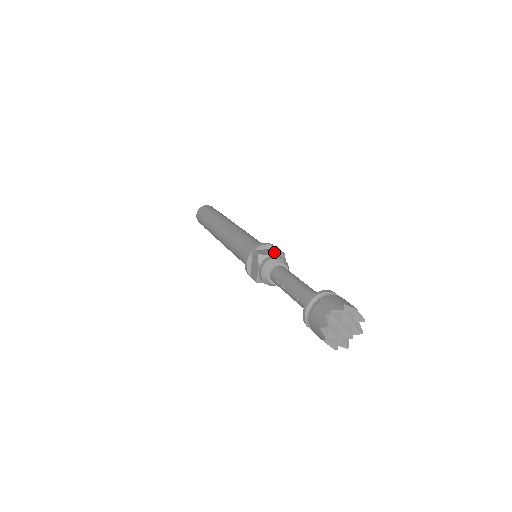
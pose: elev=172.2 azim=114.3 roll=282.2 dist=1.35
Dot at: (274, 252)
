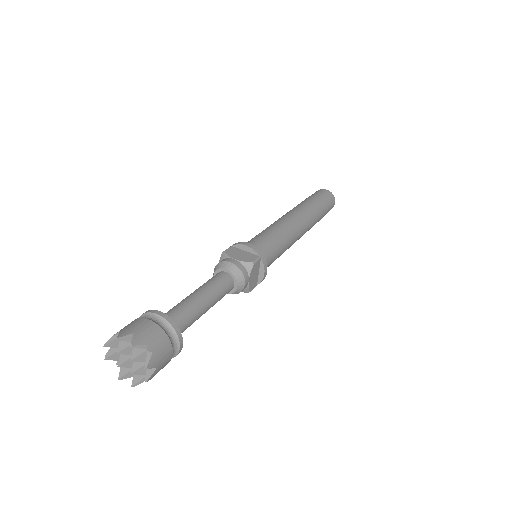
Dot at: (243, 257)
